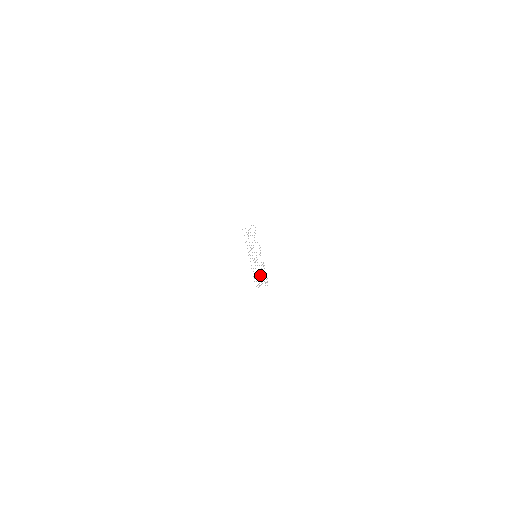
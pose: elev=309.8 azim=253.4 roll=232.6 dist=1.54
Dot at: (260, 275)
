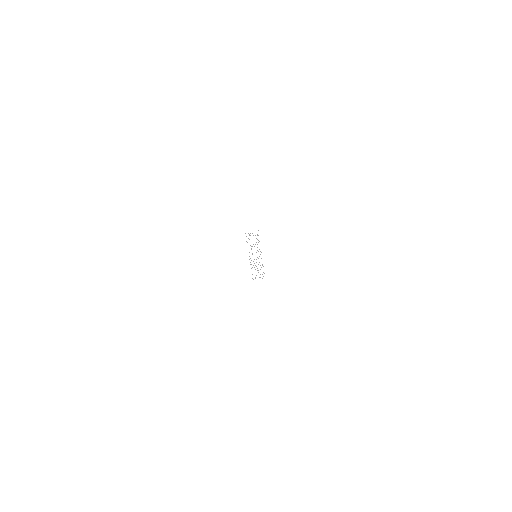
Dot at: occluded
